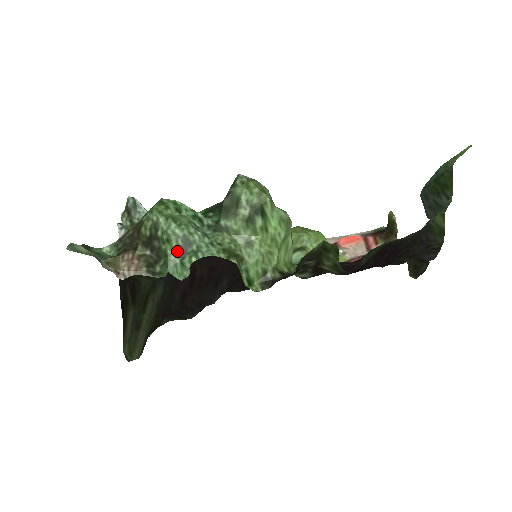
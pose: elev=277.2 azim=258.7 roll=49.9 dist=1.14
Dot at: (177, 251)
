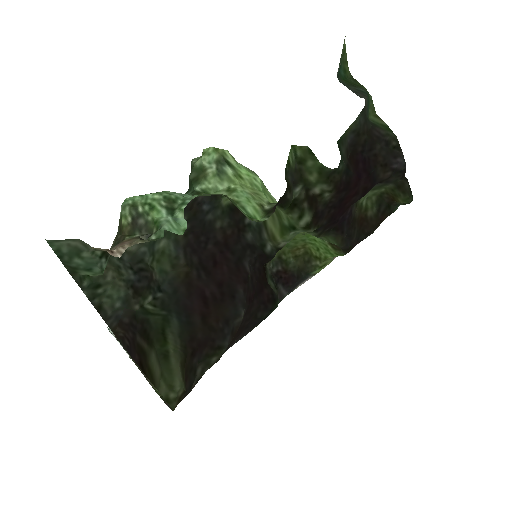
Dot at: (164, 211)
